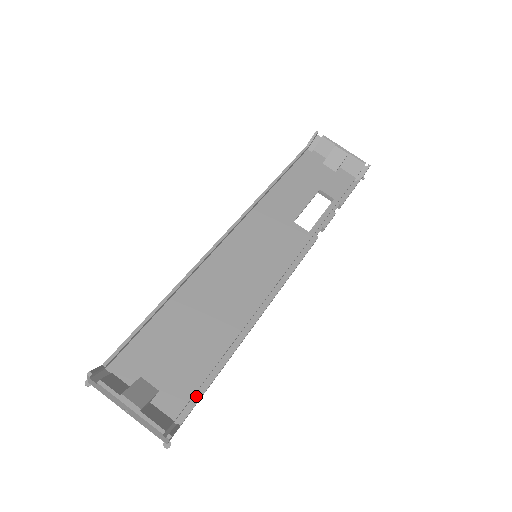
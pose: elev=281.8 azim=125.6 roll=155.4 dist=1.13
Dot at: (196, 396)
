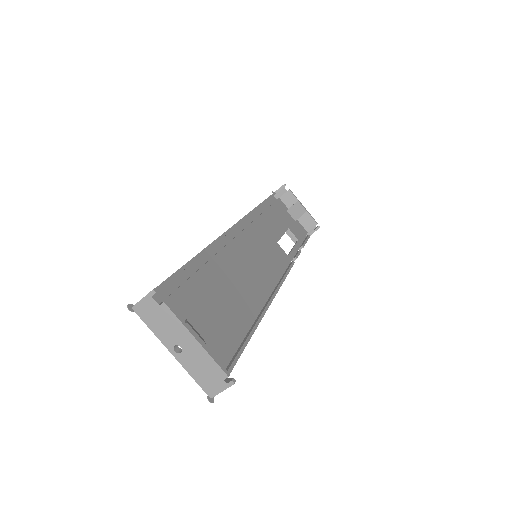
Dot at: (231, 358)
